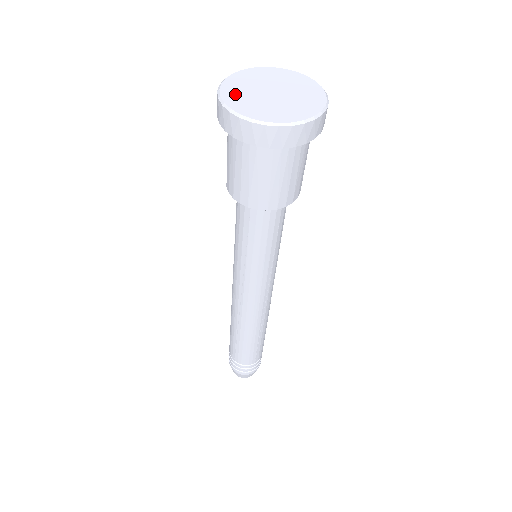
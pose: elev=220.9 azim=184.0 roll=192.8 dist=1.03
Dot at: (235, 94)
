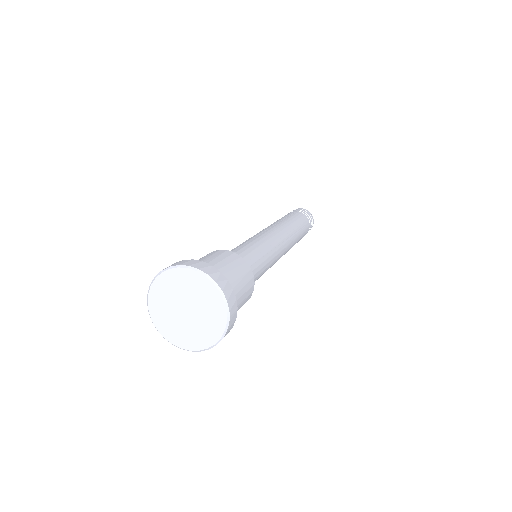
Dot at: (161, 318)
